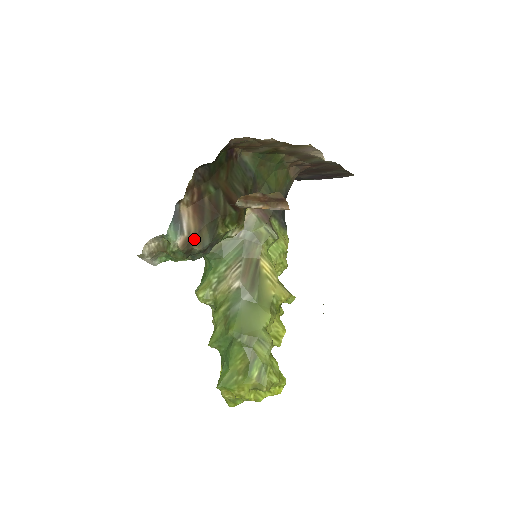
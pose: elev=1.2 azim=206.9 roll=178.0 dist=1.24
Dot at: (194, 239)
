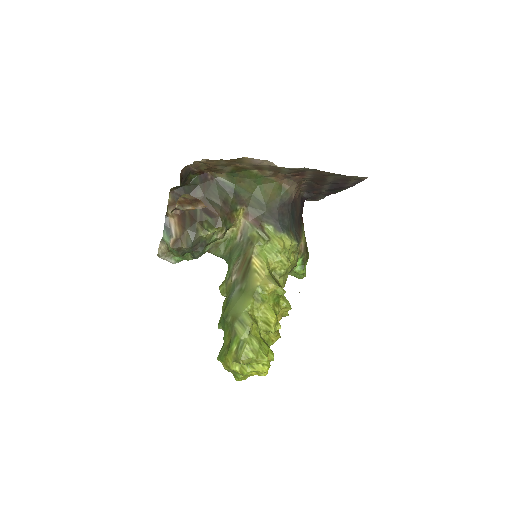
Dot at: (180, 240)
